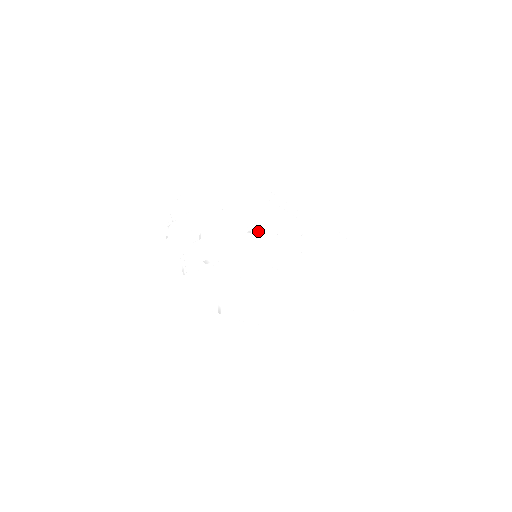
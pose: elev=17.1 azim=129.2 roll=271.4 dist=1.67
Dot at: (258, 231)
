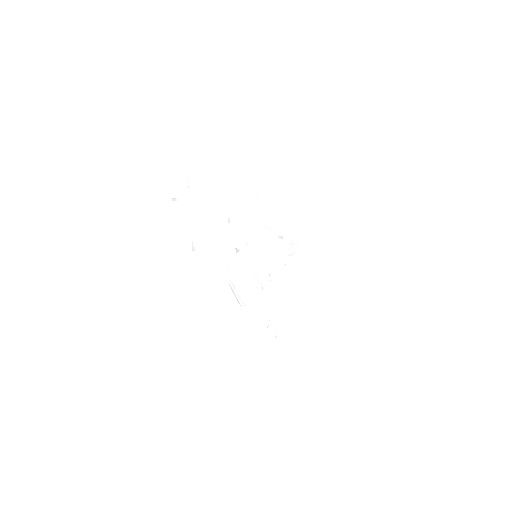
Dot at: (286, 239)
